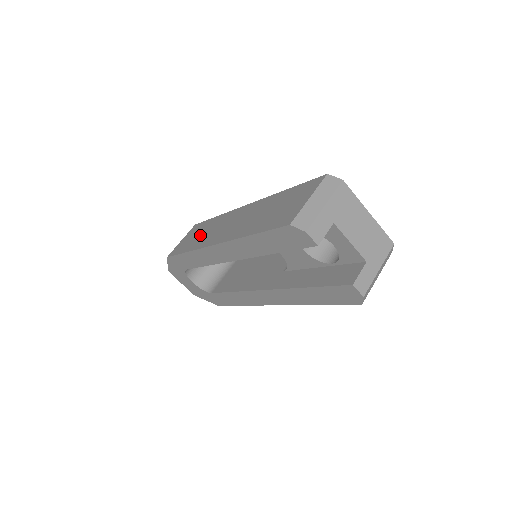
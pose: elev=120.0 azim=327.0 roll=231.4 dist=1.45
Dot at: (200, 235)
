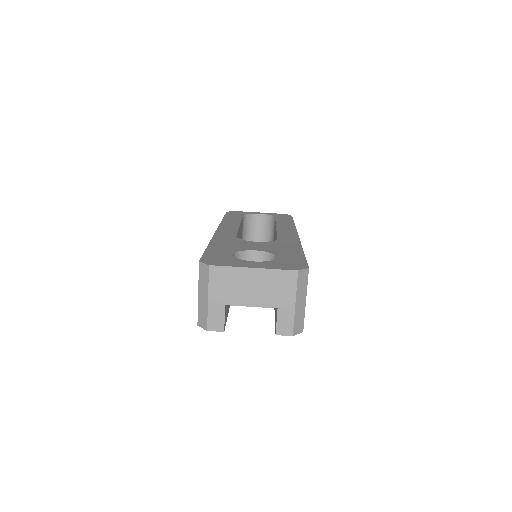
Dot at: occluded
